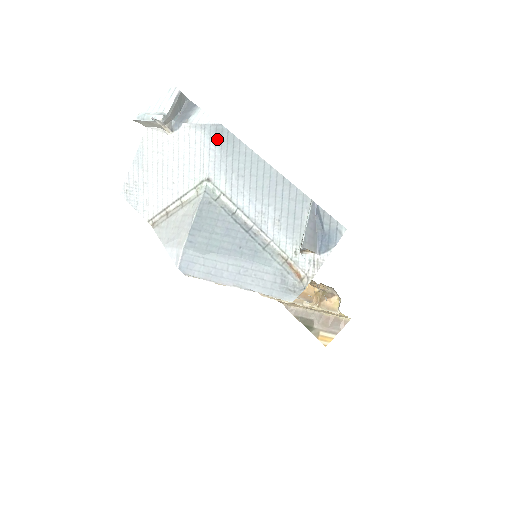
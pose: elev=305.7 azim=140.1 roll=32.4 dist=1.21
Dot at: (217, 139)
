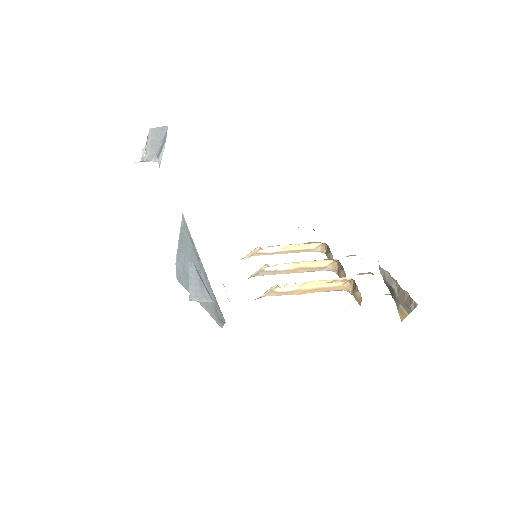
Dot at: occluded
